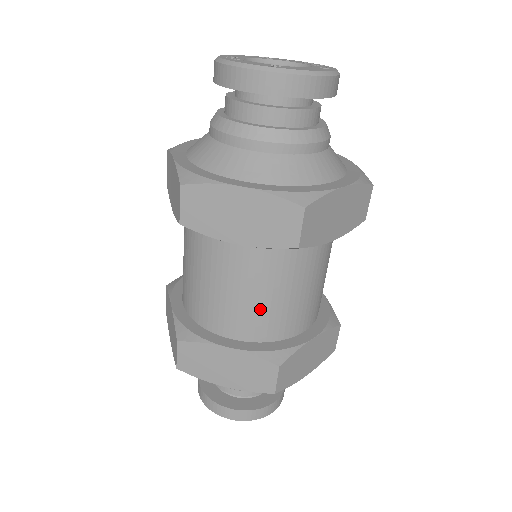
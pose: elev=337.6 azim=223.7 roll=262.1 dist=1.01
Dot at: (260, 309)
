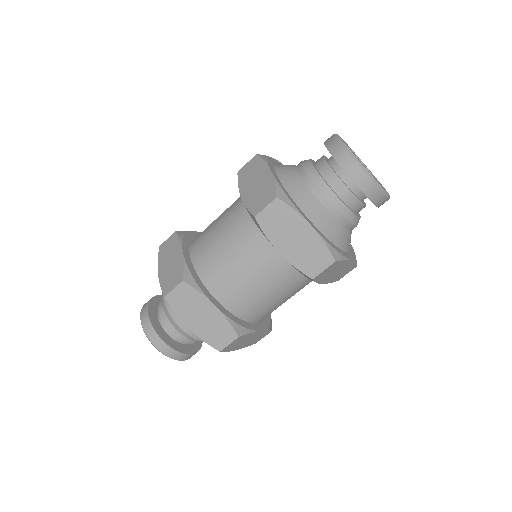
Dot at: (252, 295)
